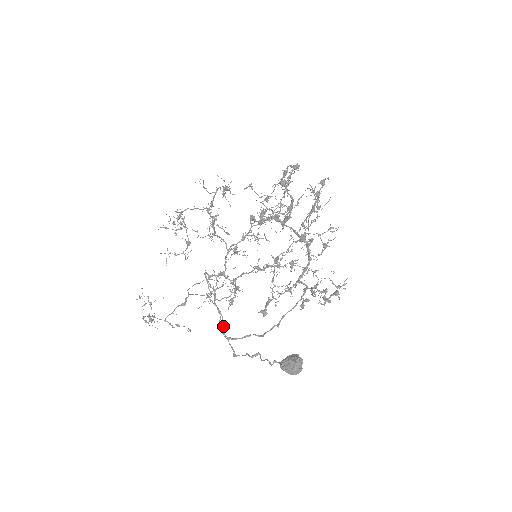
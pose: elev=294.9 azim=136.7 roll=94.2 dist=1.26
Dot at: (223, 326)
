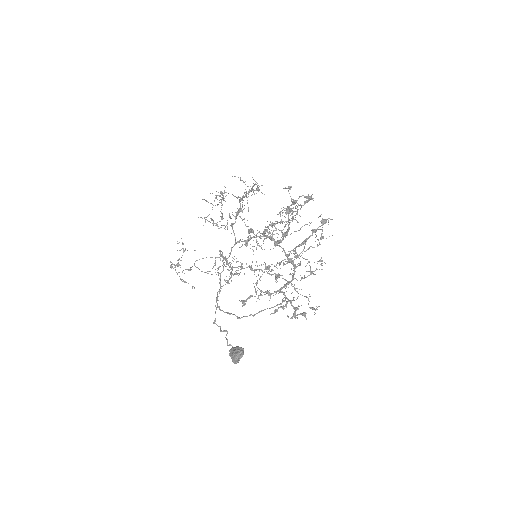
Dot at: (218, 296)
